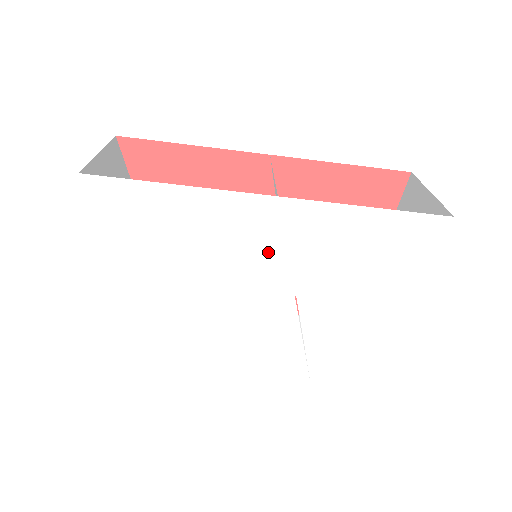
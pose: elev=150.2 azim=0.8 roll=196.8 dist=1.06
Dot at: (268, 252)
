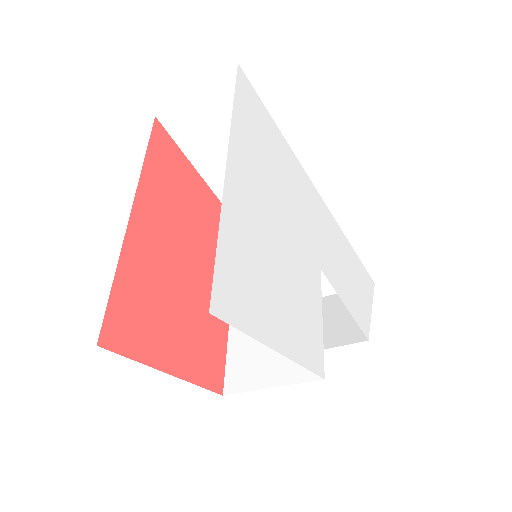
Dot at: (311, 220)
